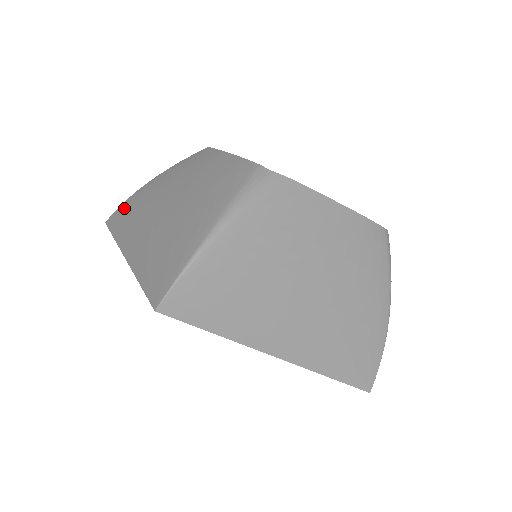
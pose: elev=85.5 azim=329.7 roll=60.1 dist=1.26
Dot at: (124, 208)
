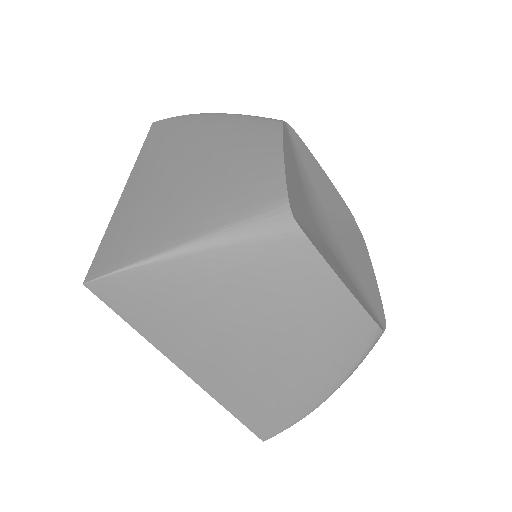
Dot at: (172, 124)
